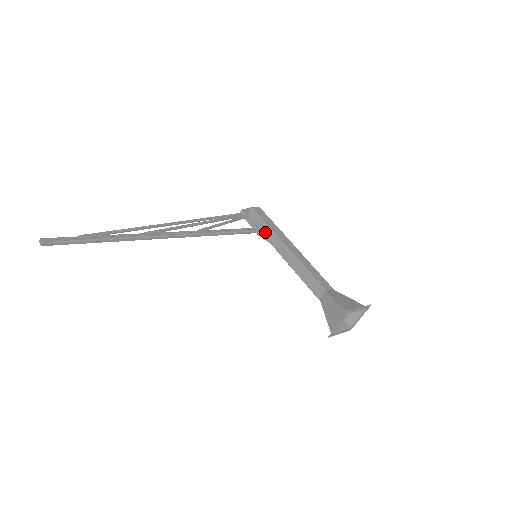
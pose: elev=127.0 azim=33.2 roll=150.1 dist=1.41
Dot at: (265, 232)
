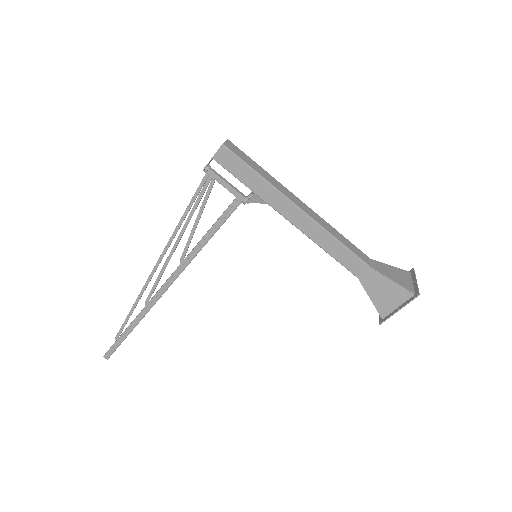
Dot at: occluded
